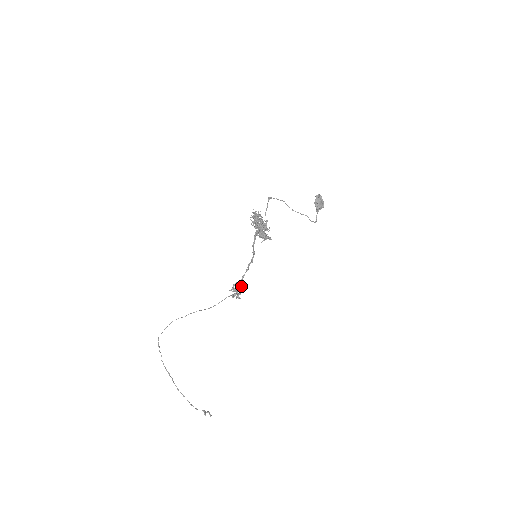
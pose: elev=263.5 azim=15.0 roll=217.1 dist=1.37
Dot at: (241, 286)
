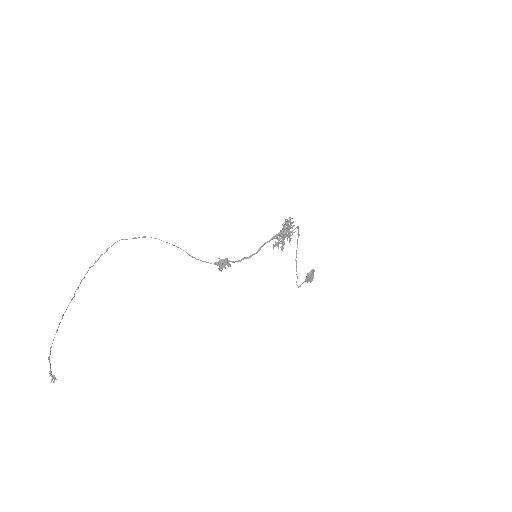
Dot at: occluded
